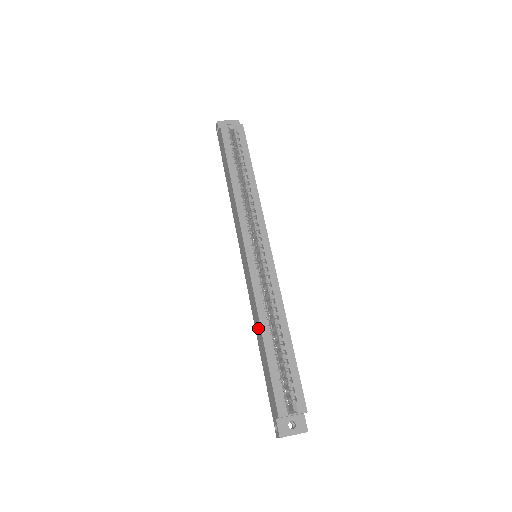
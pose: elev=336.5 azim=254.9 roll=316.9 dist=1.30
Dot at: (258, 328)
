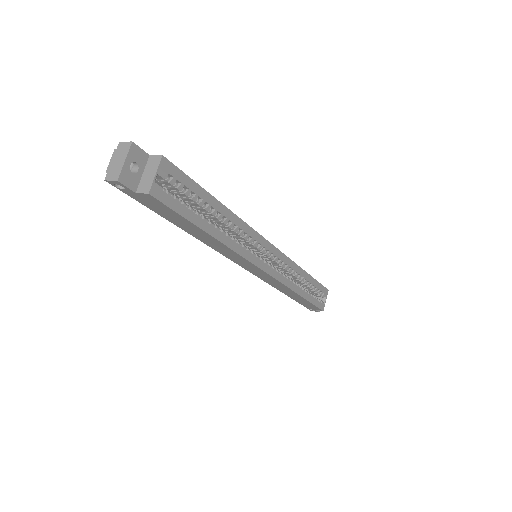
Dot at: (289, 292)
